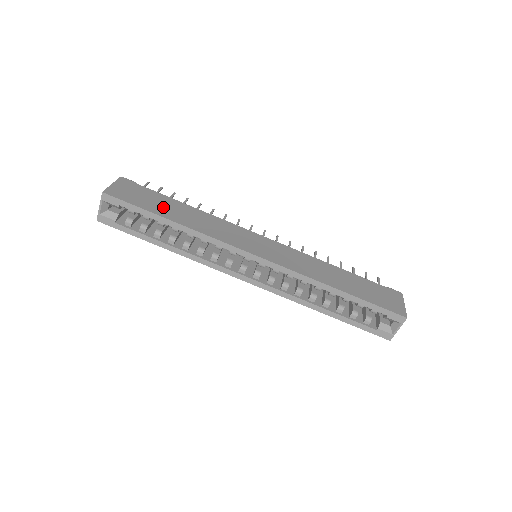
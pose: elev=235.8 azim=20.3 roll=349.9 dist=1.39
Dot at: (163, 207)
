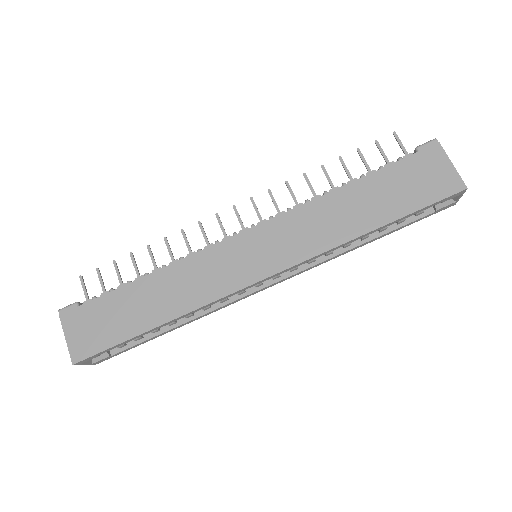
Dot at: (131, 314)
